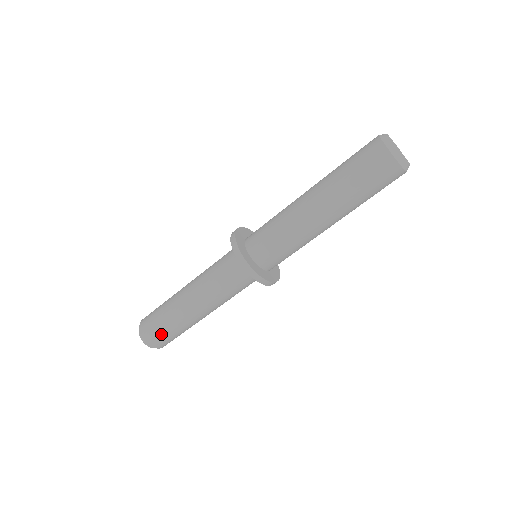
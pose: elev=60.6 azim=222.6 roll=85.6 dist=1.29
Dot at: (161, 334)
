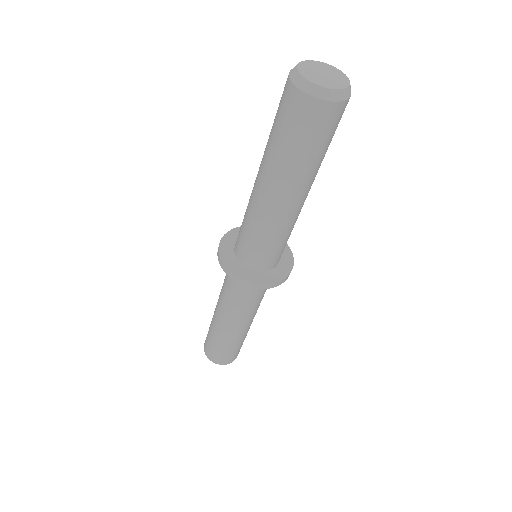
Dot at: (217, 352)
